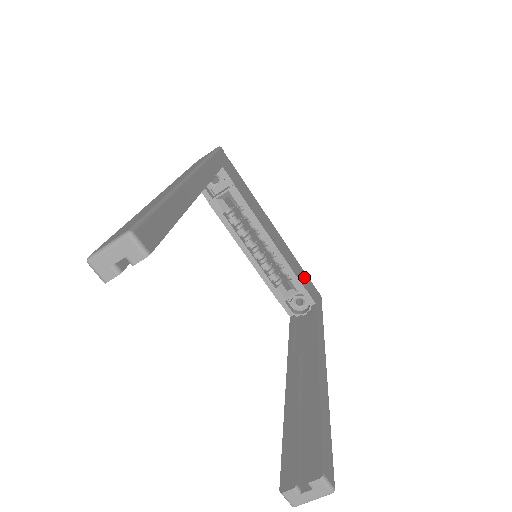
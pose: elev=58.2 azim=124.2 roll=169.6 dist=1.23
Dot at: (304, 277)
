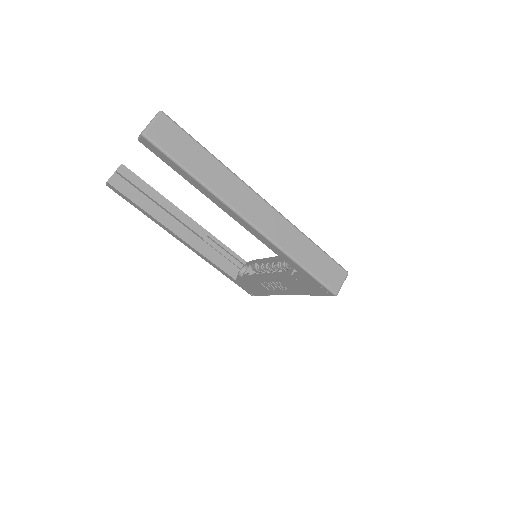
Dot at: occluded
